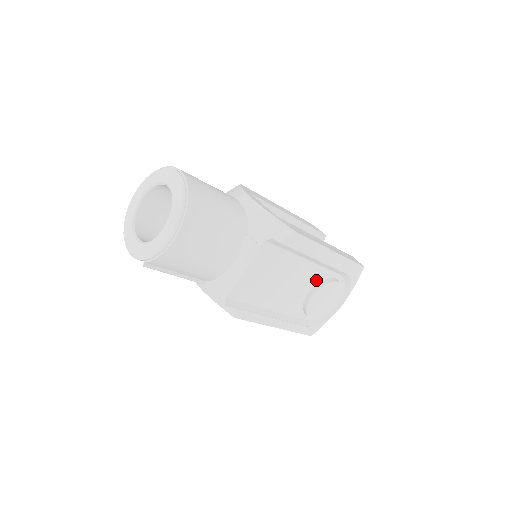
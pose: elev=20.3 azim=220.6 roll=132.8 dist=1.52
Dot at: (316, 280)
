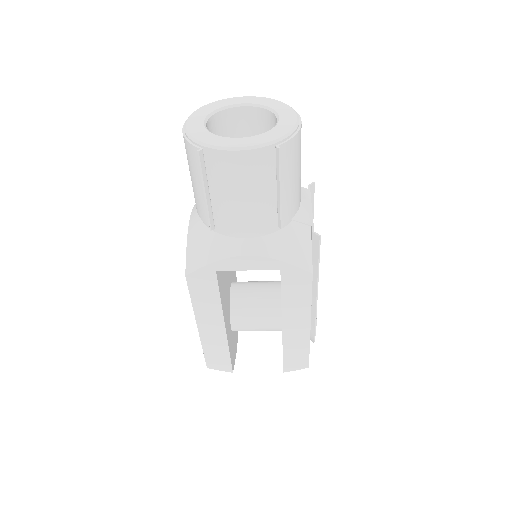
Dot at: occluded
